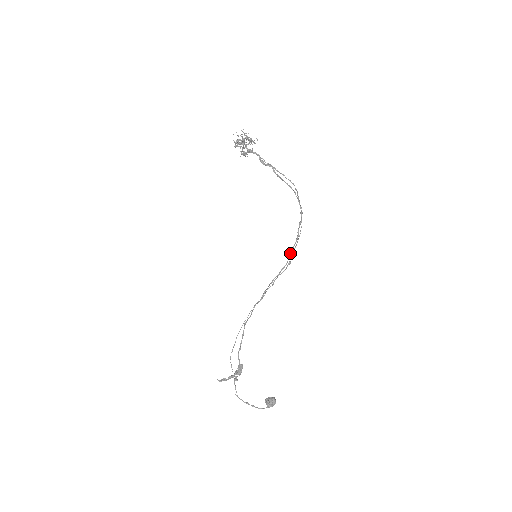
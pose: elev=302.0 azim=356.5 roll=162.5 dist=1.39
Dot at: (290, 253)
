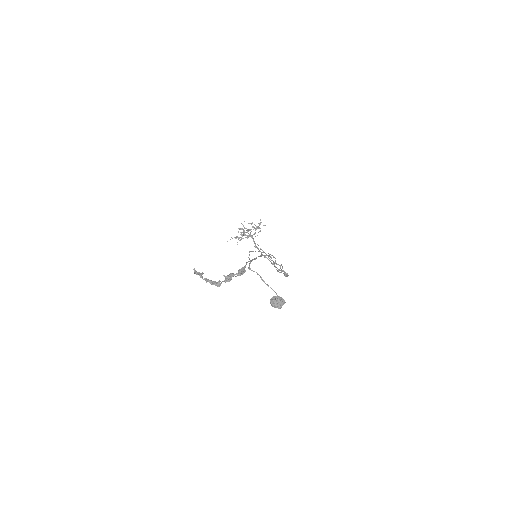
Dot at: occluded
